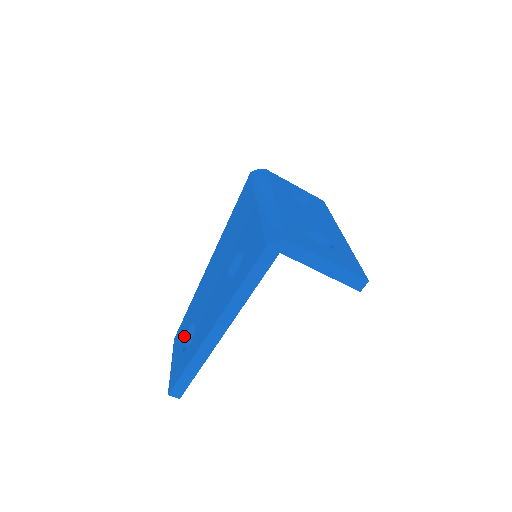
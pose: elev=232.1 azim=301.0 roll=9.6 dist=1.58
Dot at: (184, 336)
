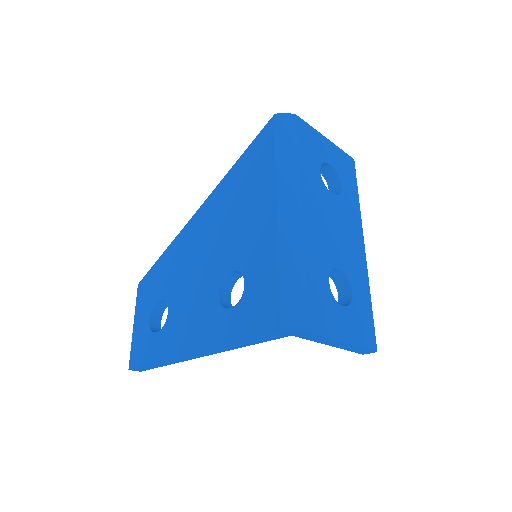
Dot at: (152, 304)
